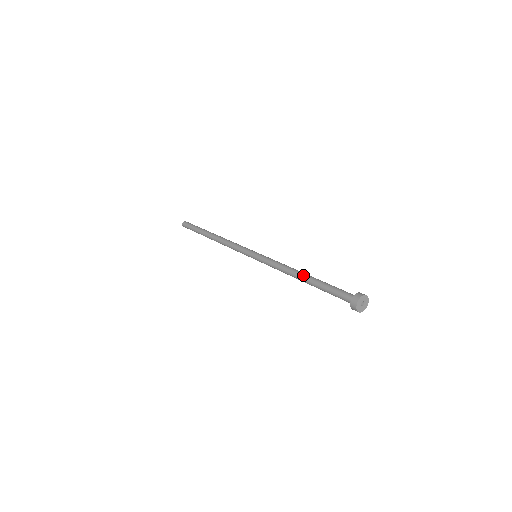
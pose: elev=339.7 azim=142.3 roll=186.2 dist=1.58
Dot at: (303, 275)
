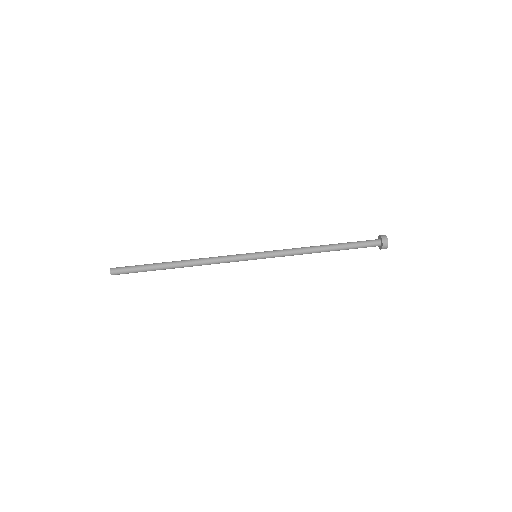
Dot at: (325, 246)
